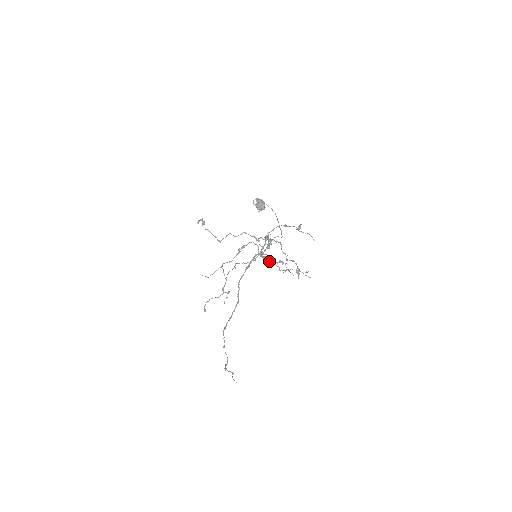
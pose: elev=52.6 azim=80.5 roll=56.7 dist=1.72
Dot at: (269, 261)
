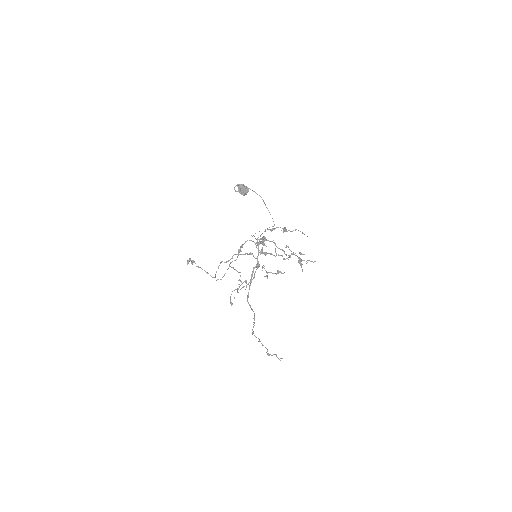
Dot at: (267, 278)
